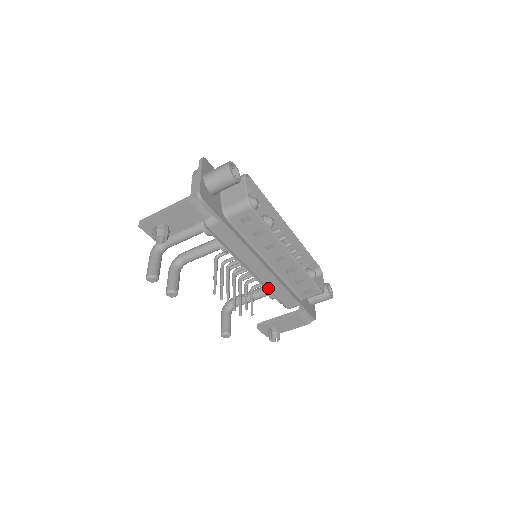
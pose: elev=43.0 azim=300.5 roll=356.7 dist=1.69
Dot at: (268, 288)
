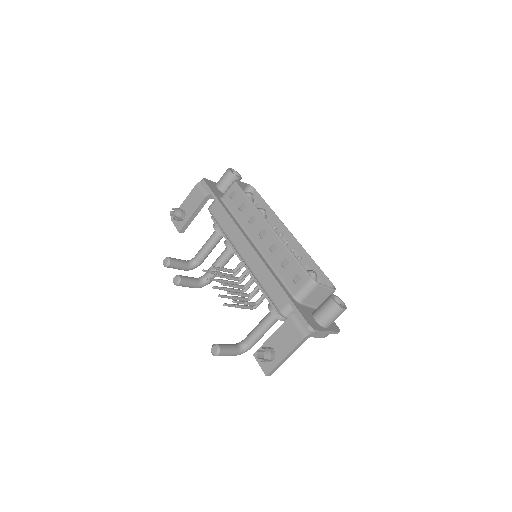
Dot at: (256, 277)
